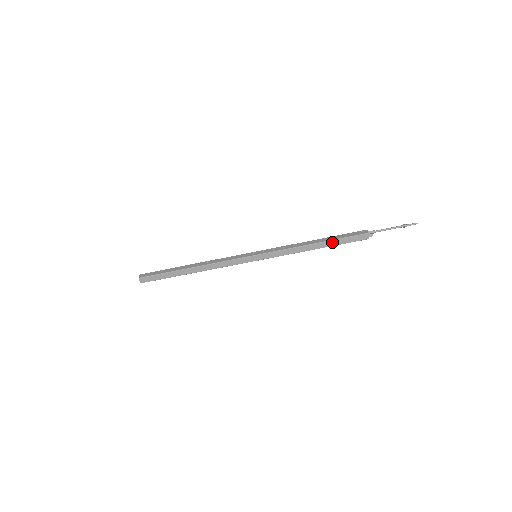
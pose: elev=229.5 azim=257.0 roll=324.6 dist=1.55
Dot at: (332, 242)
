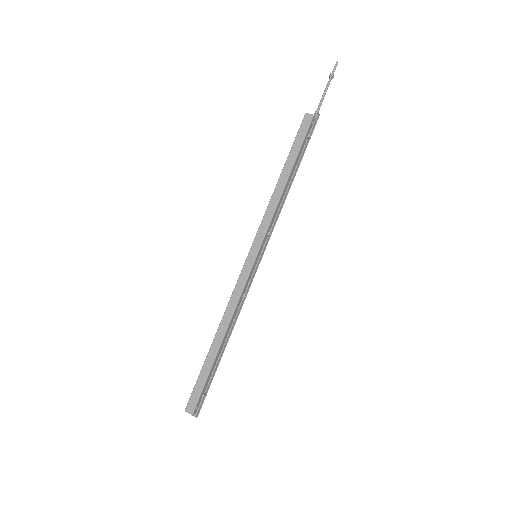
Dot at: (290, 157)
